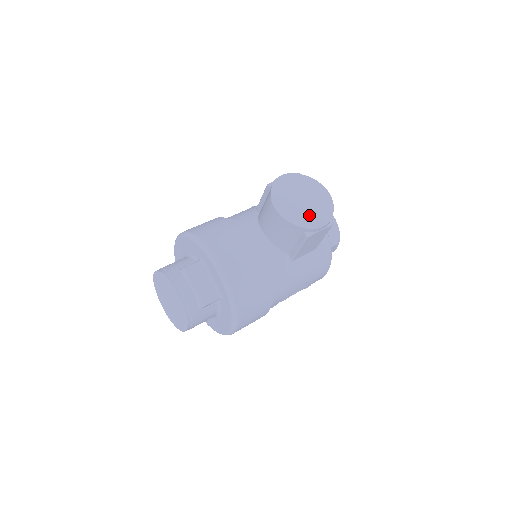
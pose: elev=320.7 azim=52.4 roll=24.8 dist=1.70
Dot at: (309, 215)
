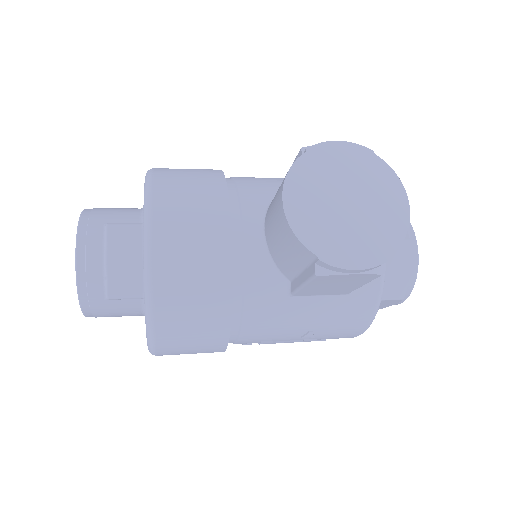
Dot at: (342, 236)
